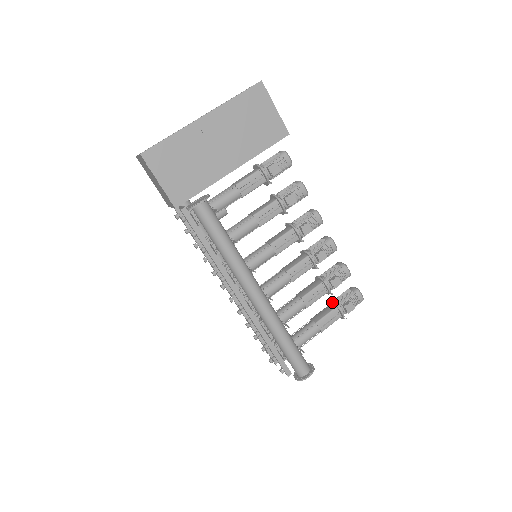
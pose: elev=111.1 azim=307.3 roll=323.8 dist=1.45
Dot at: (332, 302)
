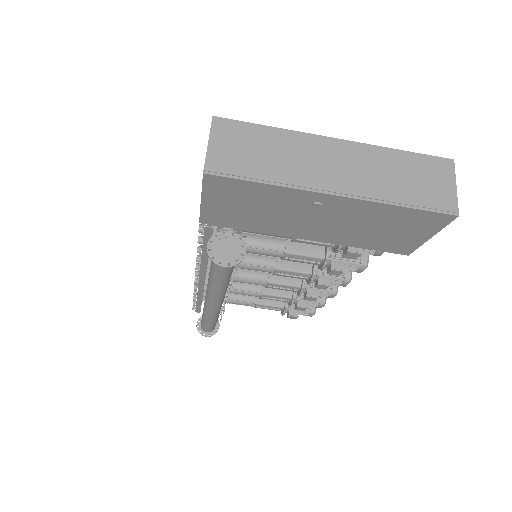
Dot at: (286, 302)
